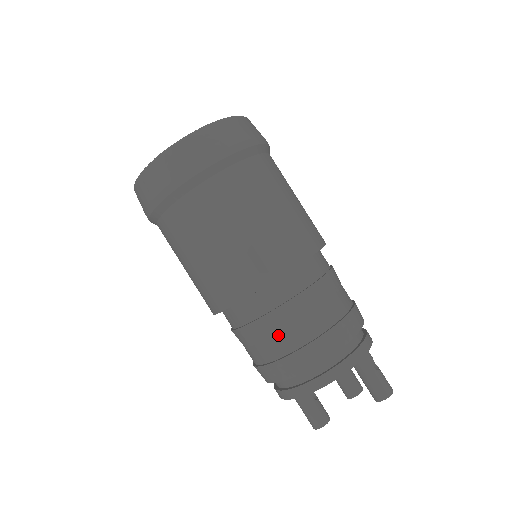
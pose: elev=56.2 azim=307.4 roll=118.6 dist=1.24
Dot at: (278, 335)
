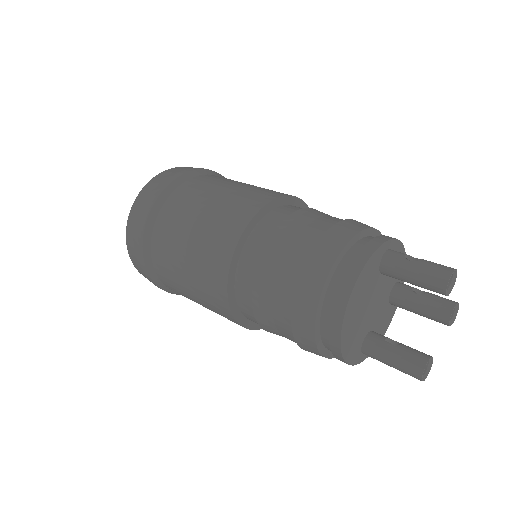
Dot at: (274, 295)
